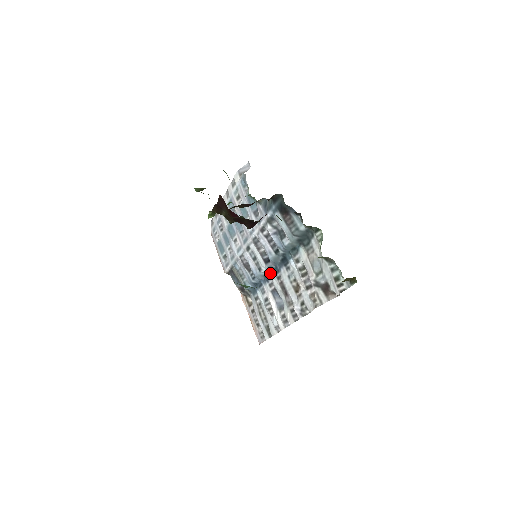
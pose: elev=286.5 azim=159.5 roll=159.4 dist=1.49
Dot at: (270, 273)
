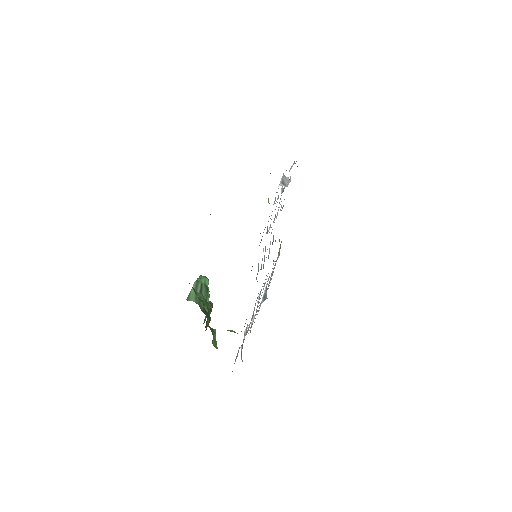
Dot at: occluded
